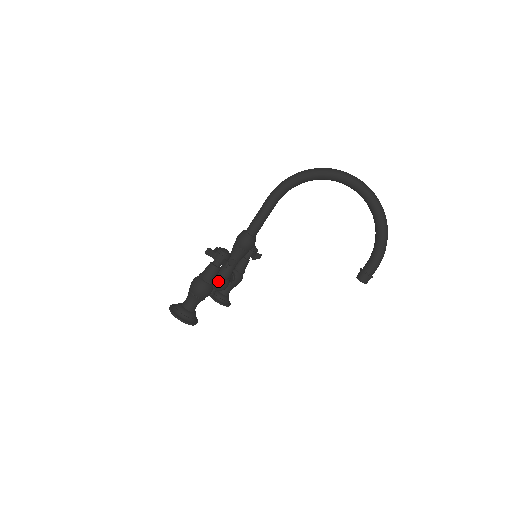
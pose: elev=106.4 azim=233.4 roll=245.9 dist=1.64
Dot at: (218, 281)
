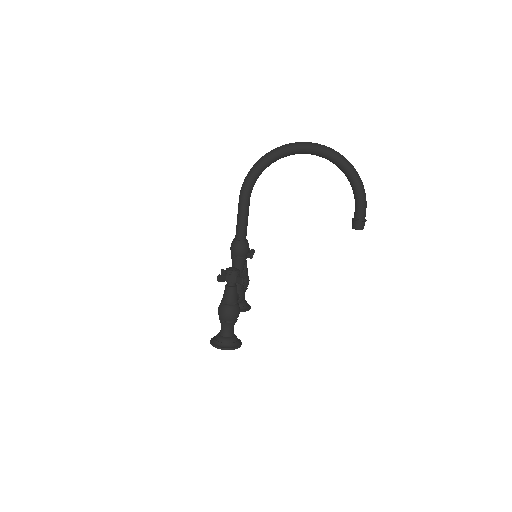
Dot at: occluded
